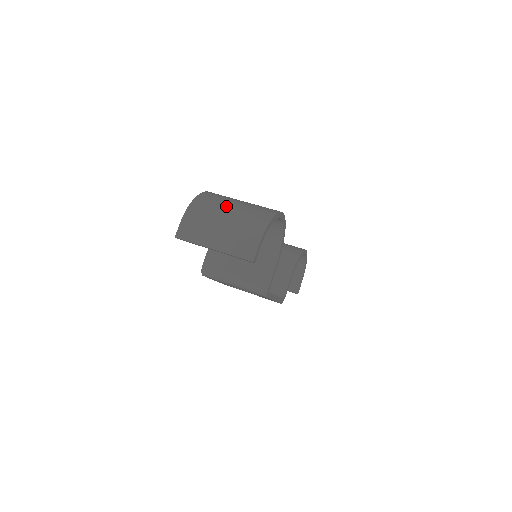
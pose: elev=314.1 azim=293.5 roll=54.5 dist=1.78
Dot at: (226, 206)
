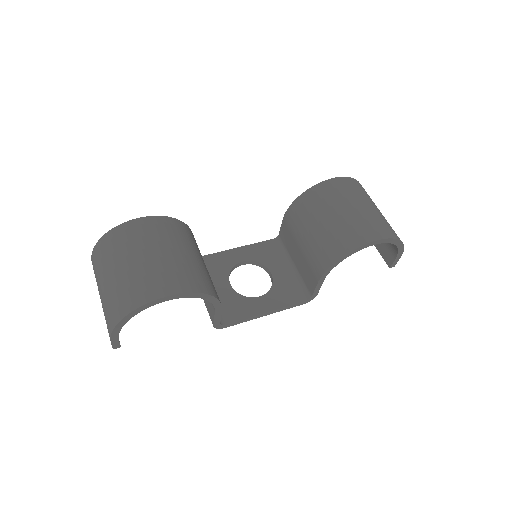
Dot at: (108, 270)
